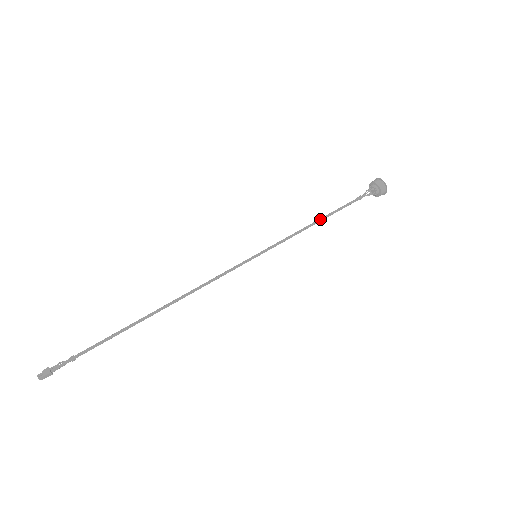
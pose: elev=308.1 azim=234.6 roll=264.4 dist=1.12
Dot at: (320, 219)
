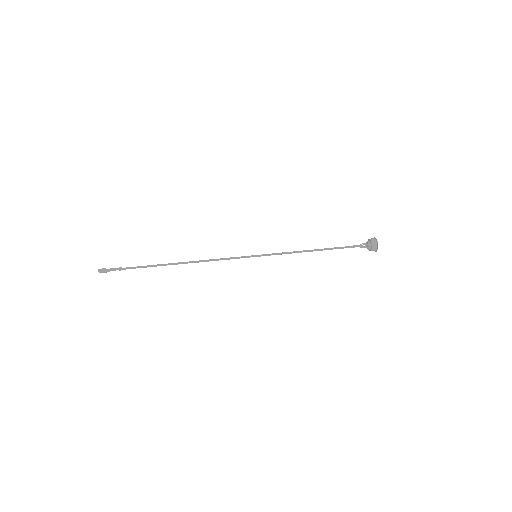
Dot at: (314, 250)
